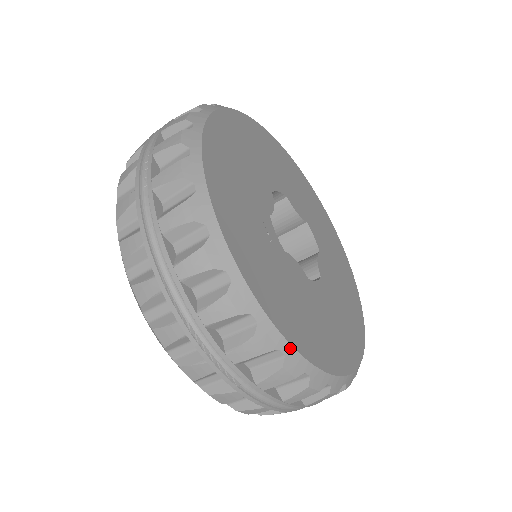
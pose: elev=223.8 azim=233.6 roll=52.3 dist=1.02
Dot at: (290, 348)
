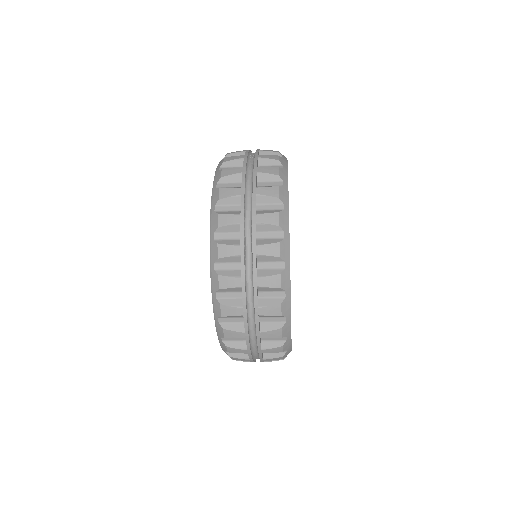
Dot at: (289, 267)
